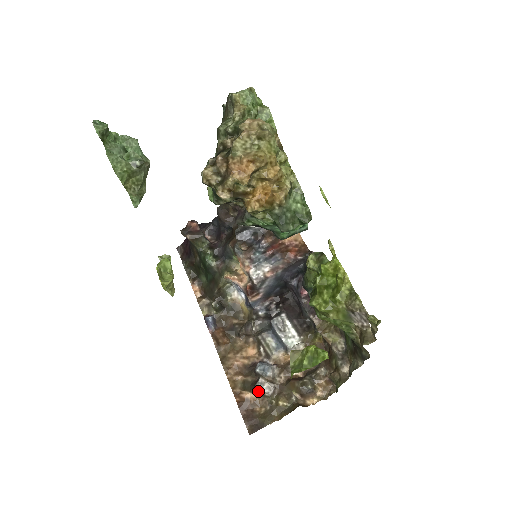
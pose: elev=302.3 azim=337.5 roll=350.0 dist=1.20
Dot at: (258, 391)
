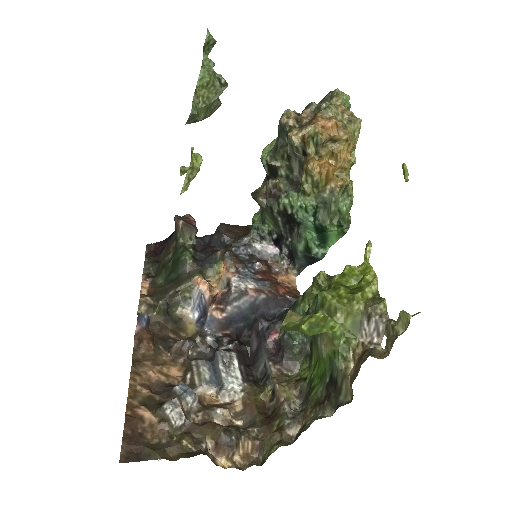
Dot at: (164, 412)
